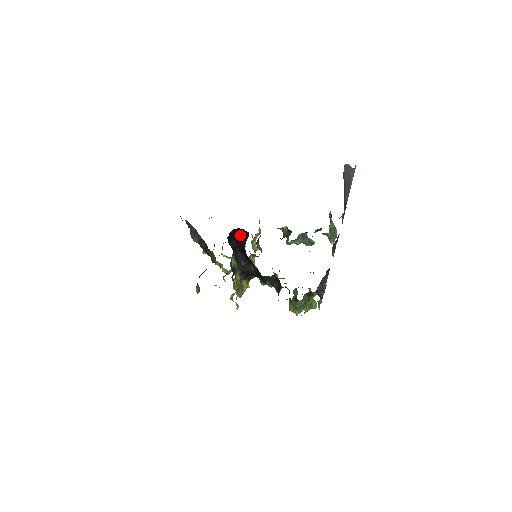
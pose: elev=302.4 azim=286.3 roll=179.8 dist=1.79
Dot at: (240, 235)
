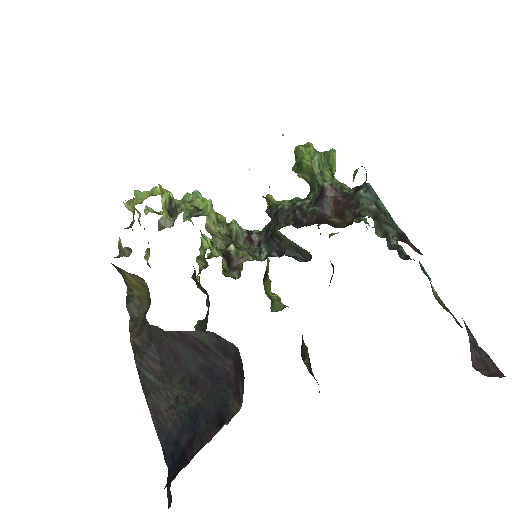
Dot at: occluded
